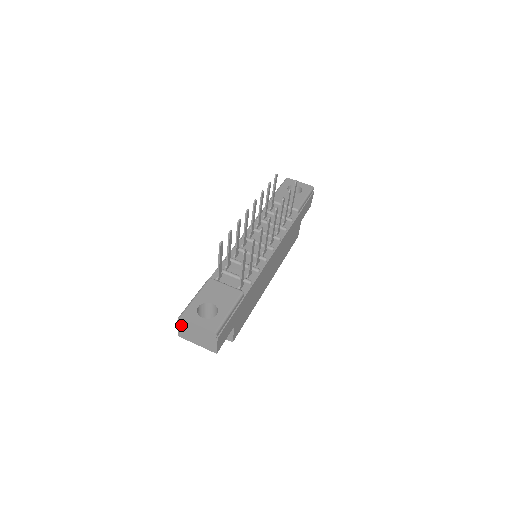
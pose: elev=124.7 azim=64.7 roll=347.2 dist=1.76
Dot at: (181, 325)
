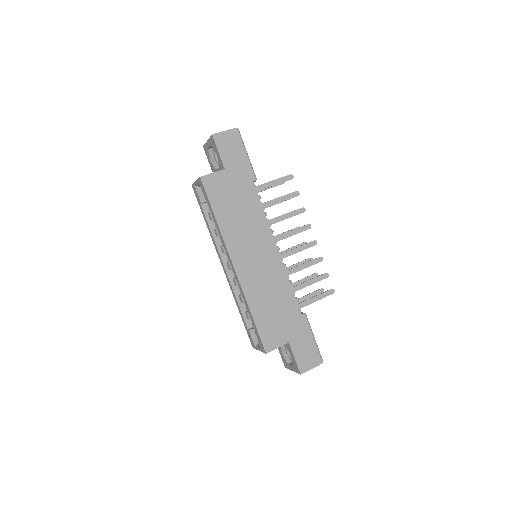
Dot at: occluded
